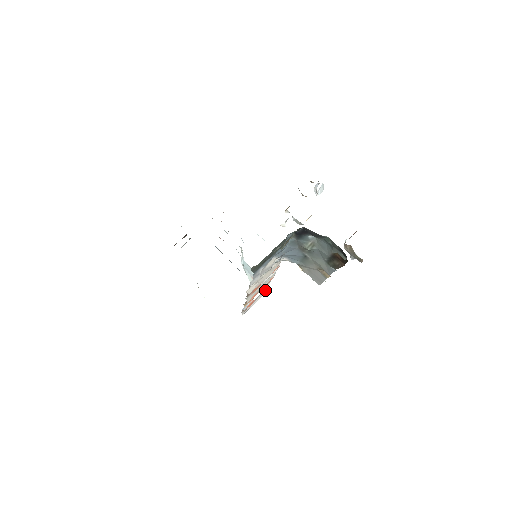
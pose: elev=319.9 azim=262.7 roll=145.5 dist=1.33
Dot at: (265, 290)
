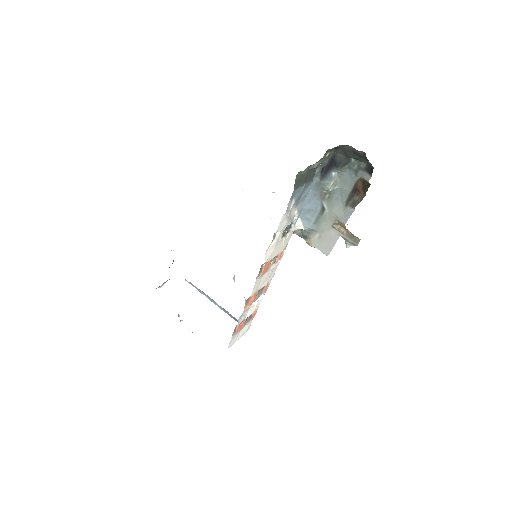
Dot at: (251, 319)
